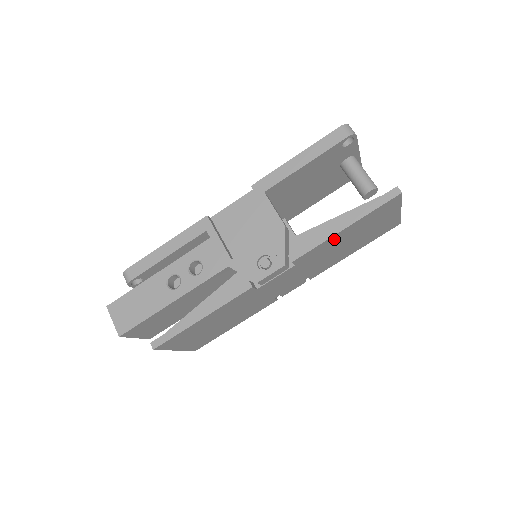
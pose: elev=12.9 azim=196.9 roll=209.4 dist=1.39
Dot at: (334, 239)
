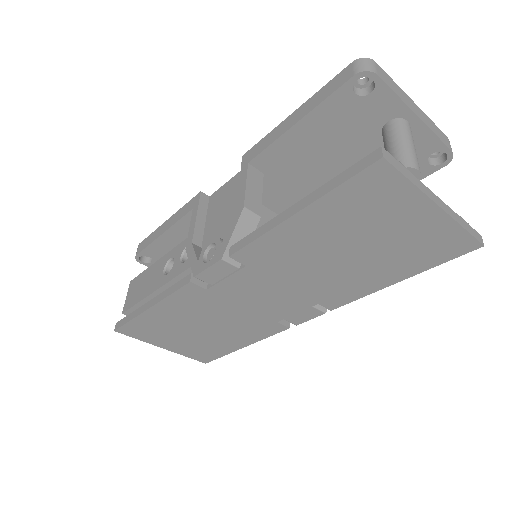
Dot at: (291, 233)
